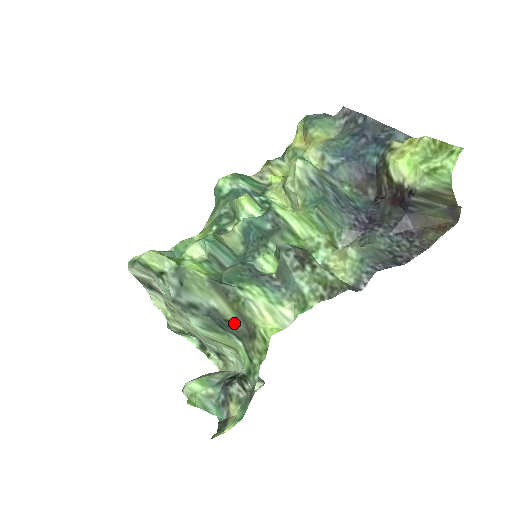
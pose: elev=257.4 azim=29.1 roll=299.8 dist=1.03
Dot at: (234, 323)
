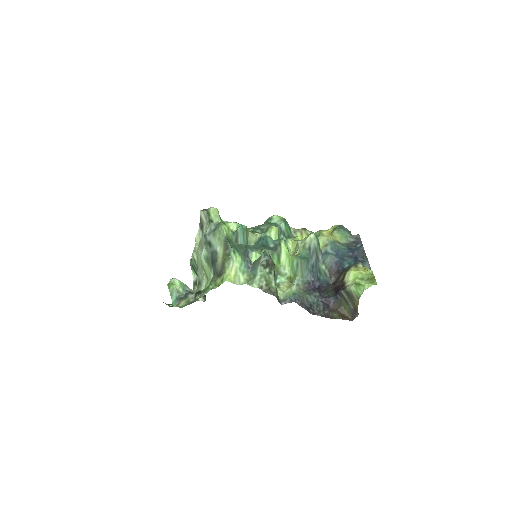
Dot at: (218, 264)
